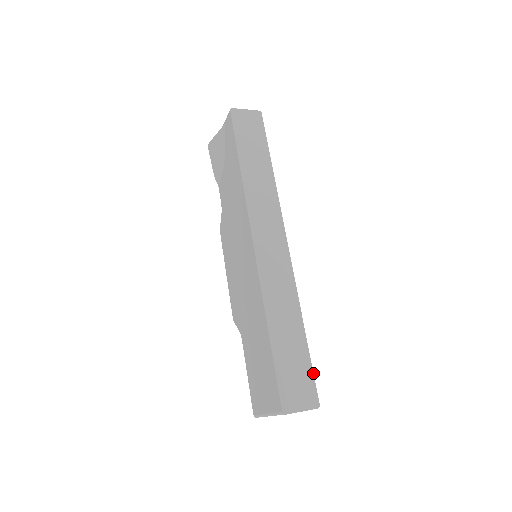
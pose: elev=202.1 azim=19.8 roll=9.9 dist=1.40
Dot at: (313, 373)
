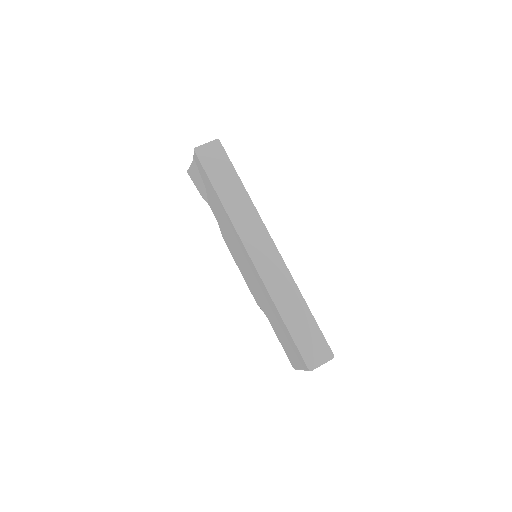
Dot at: (323, 335)
